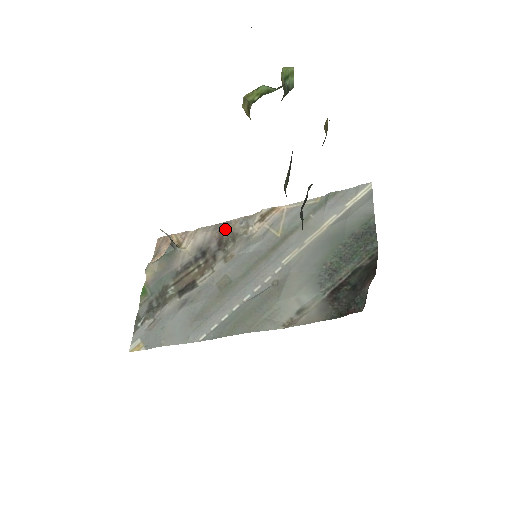
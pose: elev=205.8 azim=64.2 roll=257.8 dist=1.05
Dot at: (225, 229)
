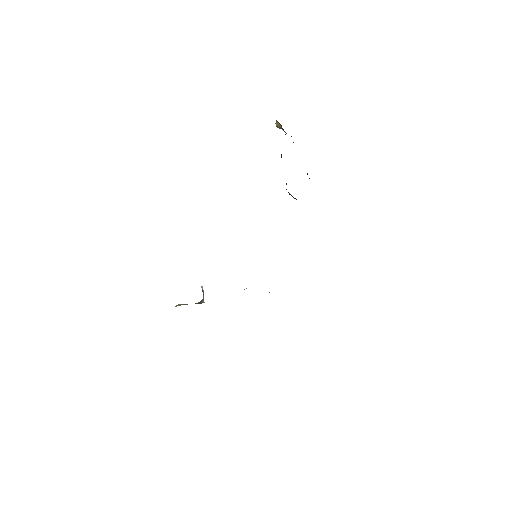
Dot at: occluded
